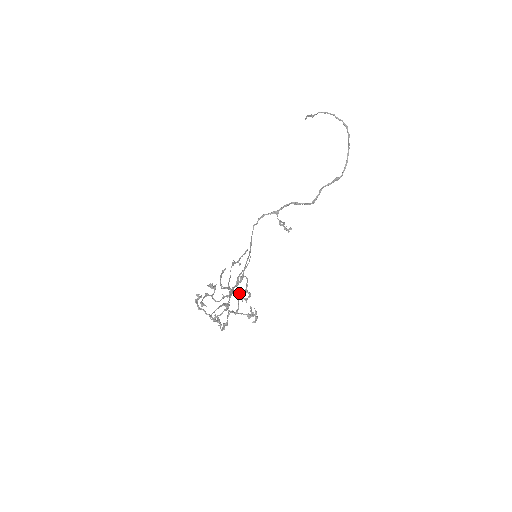
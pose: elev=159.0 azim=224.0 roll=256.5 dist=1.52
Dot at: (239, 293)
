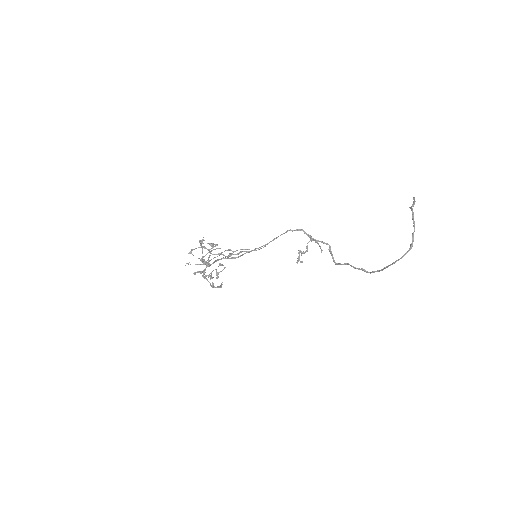
Dot at: (215, 269)
